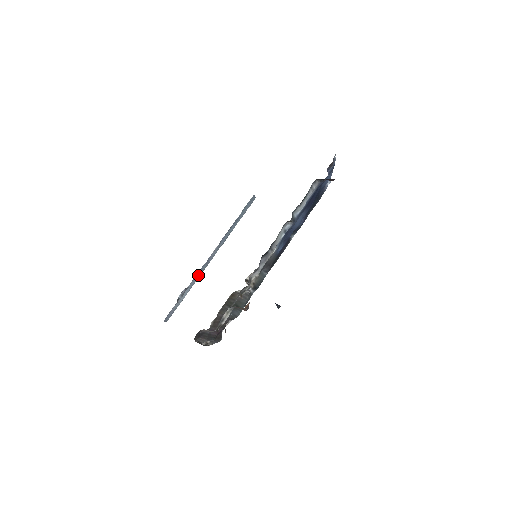
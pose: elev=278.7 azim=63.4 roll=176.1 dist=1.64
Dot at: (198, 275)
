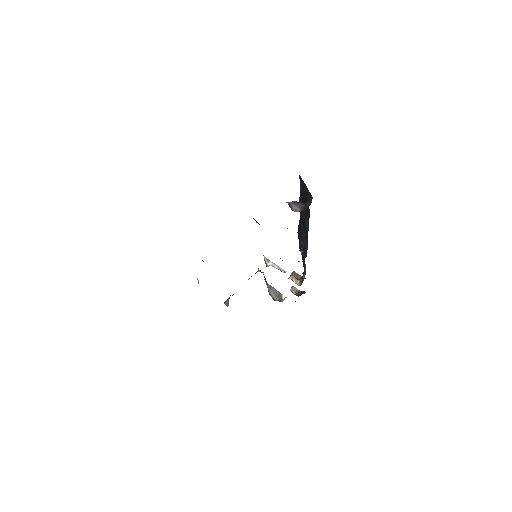
Dot at: occluded
